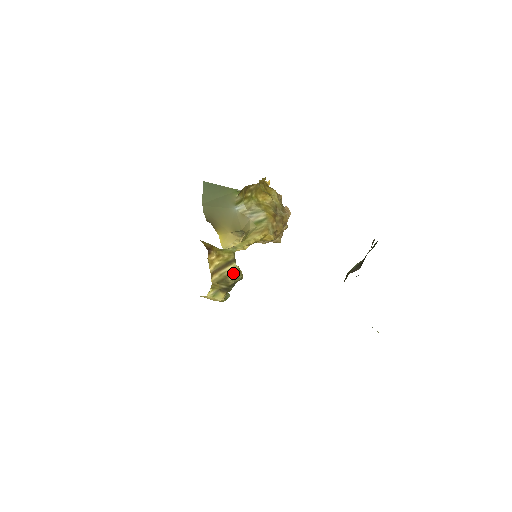
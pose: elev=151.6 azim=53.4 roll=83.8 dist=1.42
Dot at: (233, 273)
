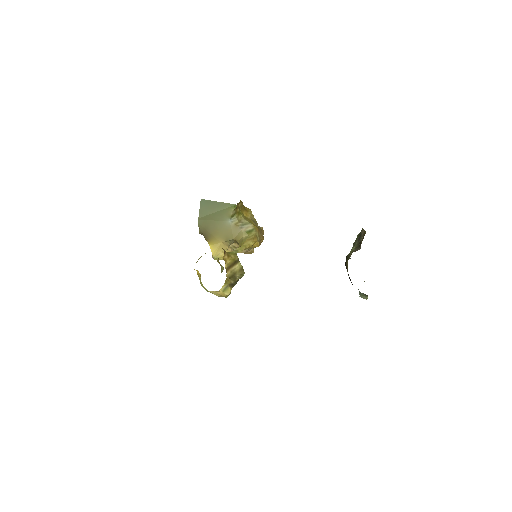
Dot at: (239, 270)
